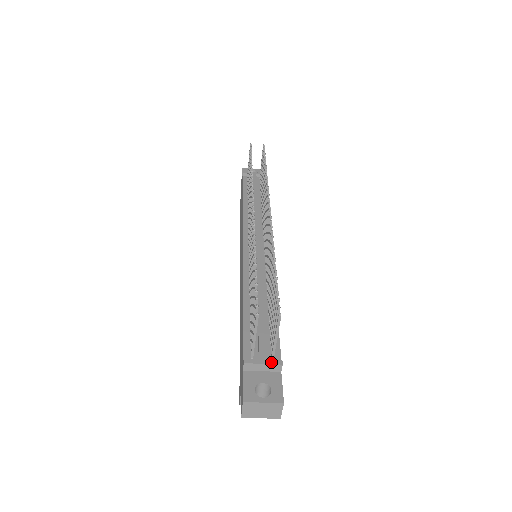
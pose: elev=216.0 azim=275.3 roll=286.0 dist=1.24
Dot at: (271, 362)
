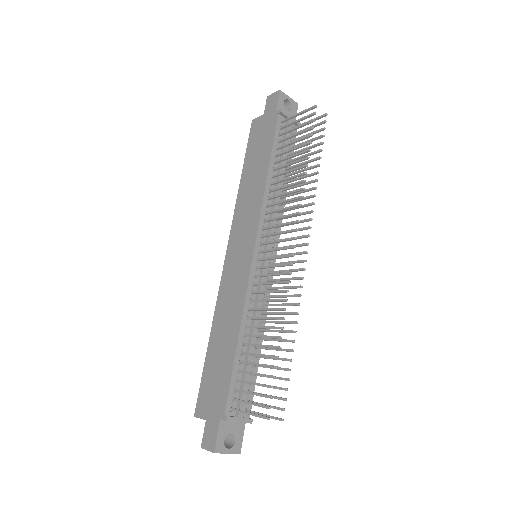
Dot at: (245, 421)
